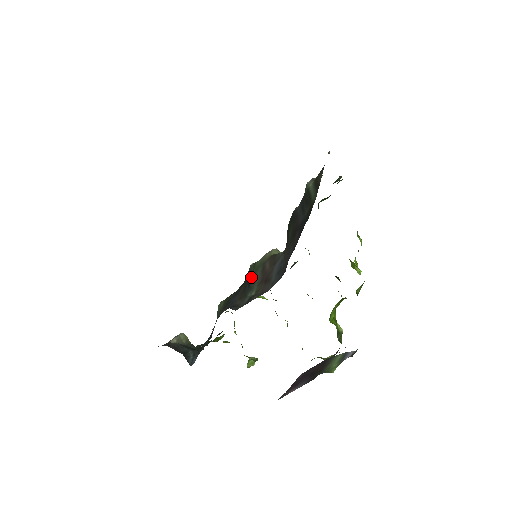
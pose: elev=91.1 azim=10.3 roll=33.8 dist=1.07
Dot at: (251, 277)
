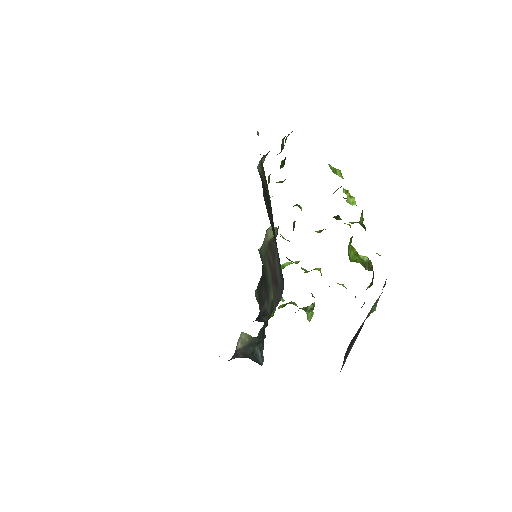
Dot at: (264, 270)
